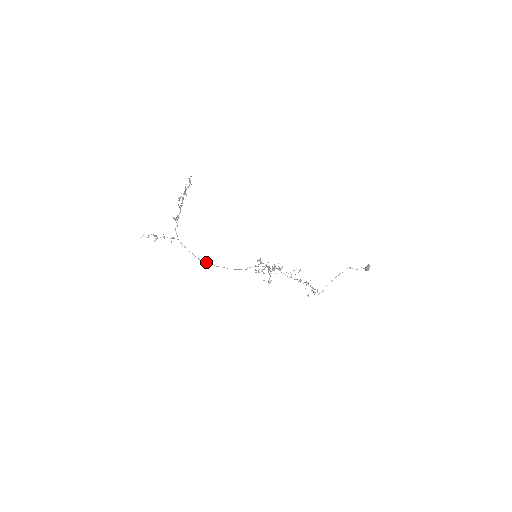
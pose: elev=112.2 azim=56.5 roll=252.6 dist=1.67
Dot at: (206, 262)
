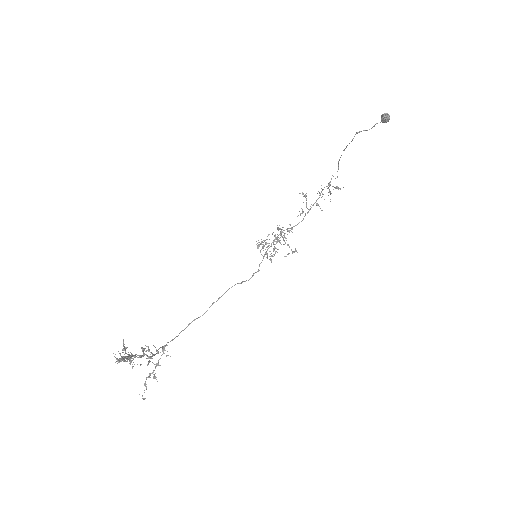
Dot at: (211, 305)
